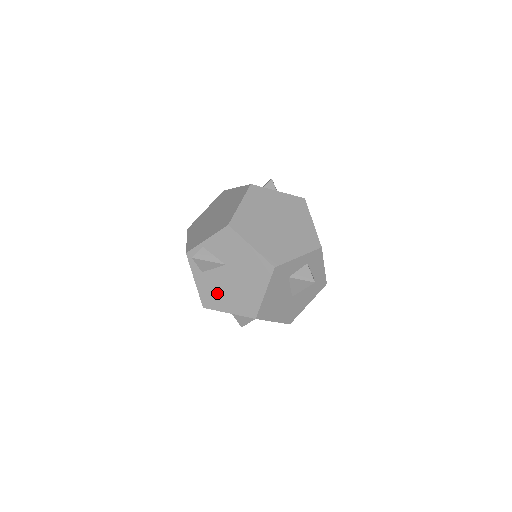
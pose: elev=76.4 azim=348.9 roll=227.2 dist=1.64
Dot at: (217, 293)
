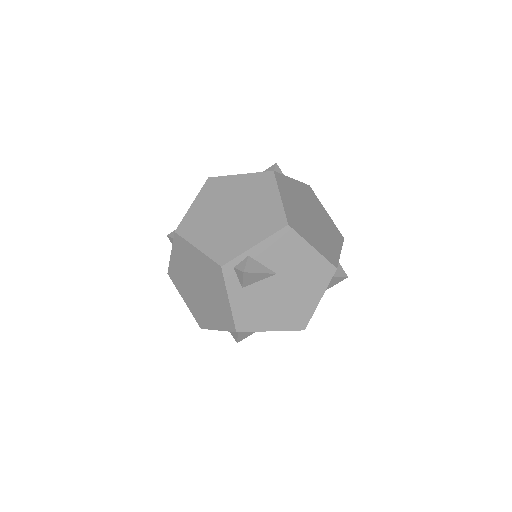
Dot at: (259, 310)
